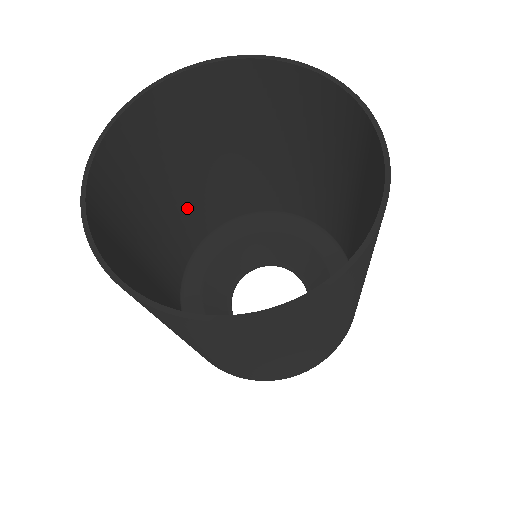
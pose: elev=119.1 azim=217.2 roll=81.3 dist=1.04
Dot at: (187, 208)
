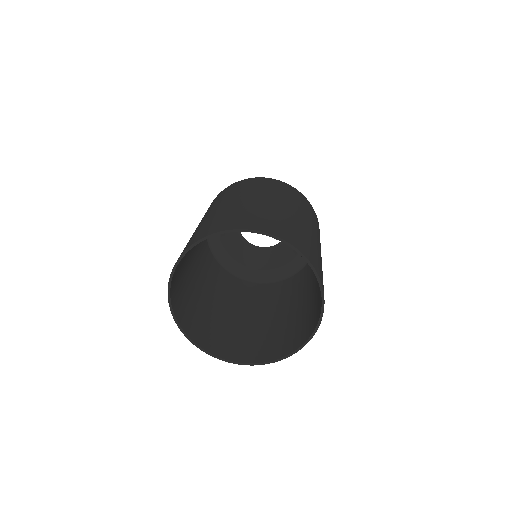
Dot at: occluded
